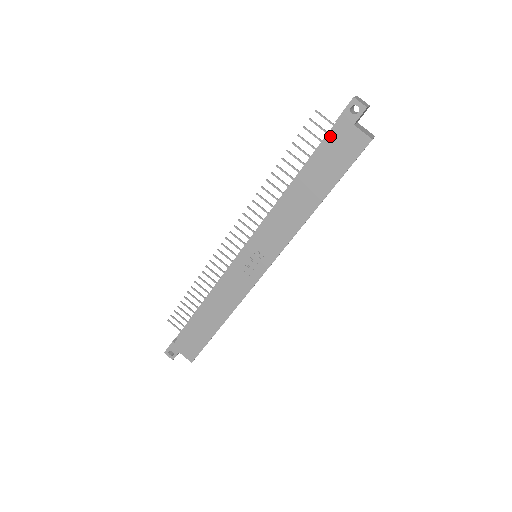
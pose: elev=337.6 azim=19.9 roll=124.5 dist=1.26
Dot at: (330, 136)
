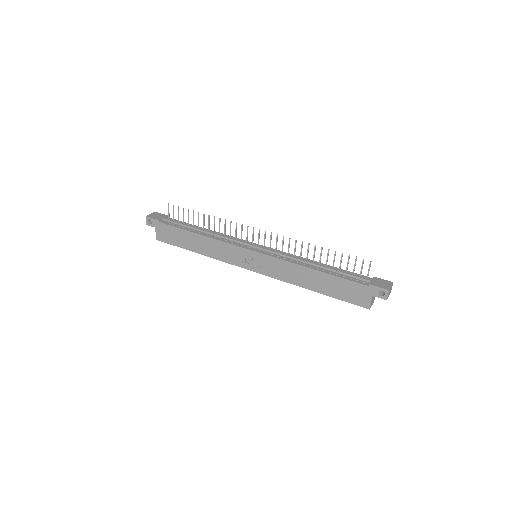
Dot at: (358, 284)
